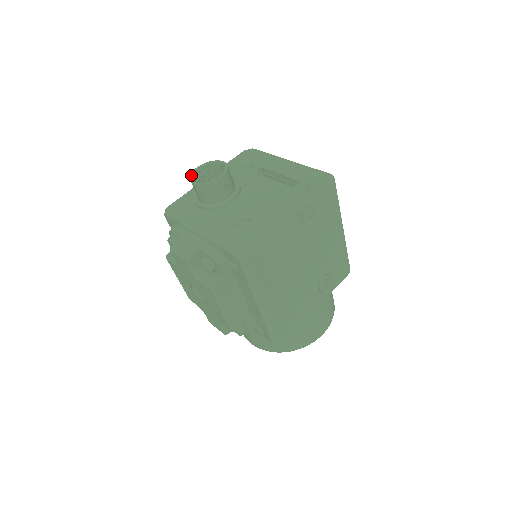
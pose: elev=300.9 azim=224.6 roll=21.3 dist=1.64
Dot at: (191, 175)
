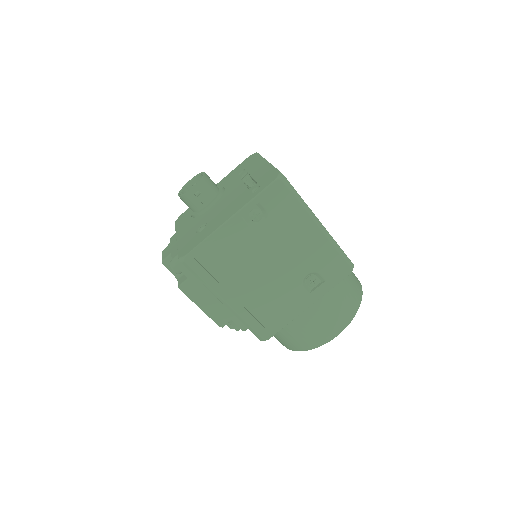
Dot at: (182, 188)
